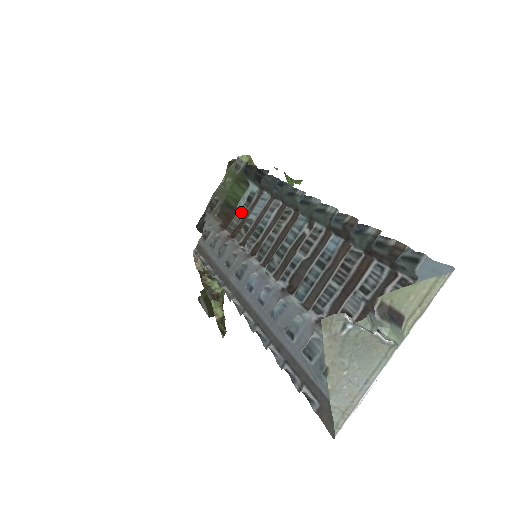
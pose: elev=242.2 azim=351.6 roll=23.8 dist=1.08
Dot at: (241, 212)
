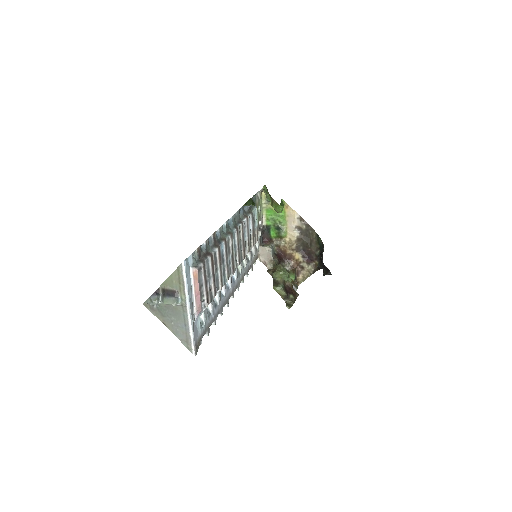
Dot at: (254, 229)
